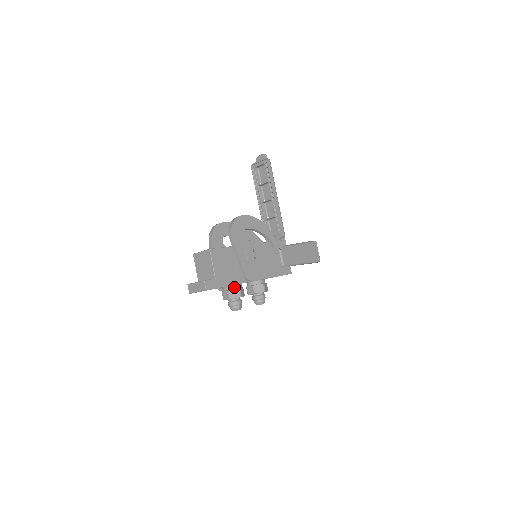
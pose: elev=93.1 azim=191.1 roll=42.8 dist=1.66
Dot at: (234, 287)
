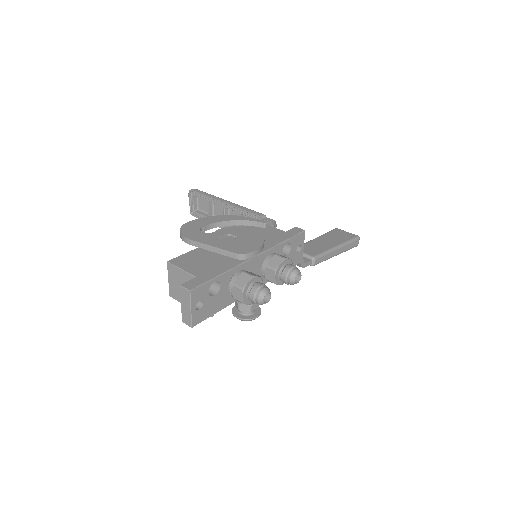
Dot at: (236, 276)
